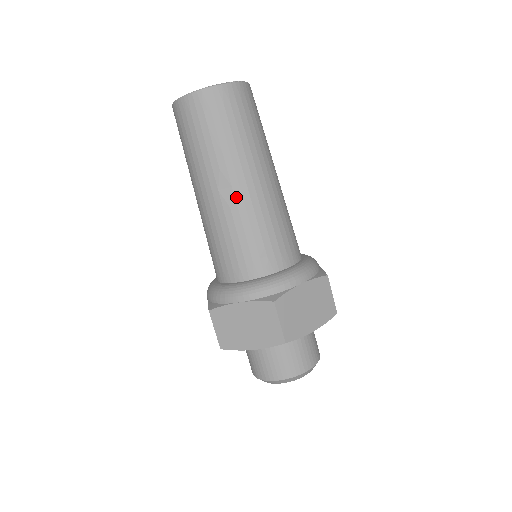
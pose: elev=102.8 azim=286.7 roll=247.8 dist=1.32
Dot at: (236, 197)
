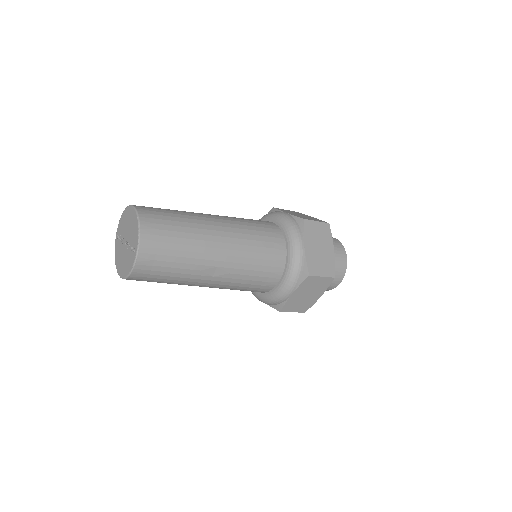
Dot at: (225, 267)
